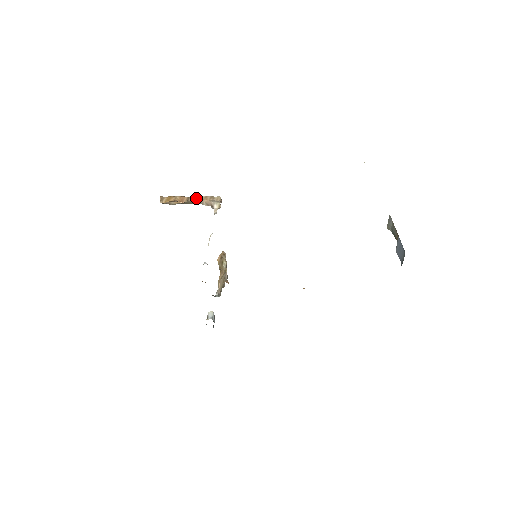
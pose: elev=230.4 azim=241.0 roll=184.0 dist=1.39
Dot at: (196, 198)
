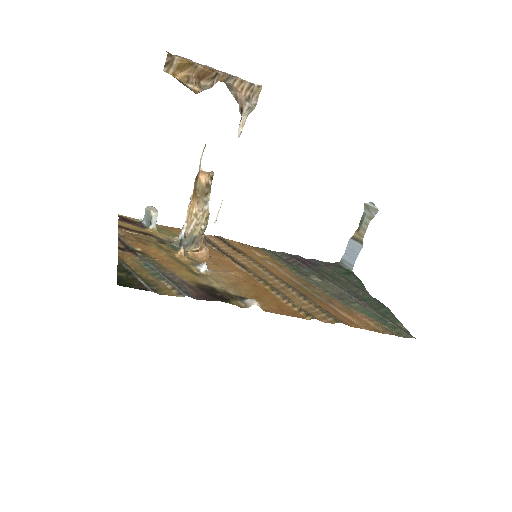
Dot at: (227, 80)
